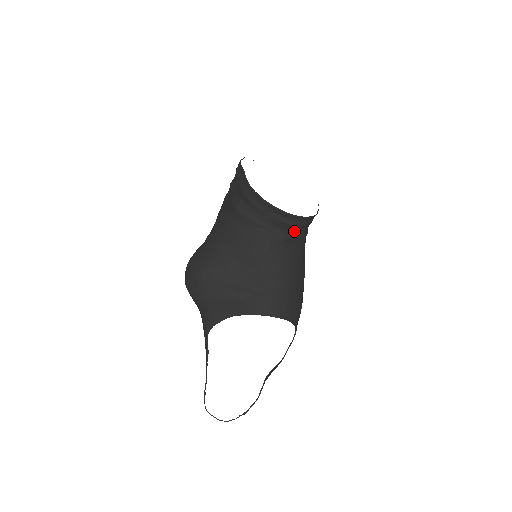
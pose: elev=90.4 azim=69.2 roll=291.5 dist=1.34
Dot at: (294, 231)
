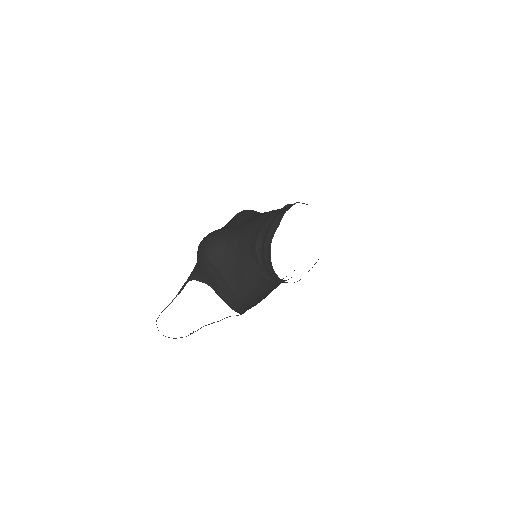
Dot at: occluded
